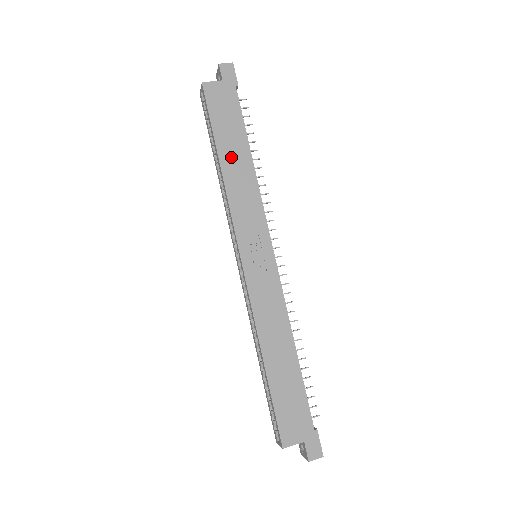
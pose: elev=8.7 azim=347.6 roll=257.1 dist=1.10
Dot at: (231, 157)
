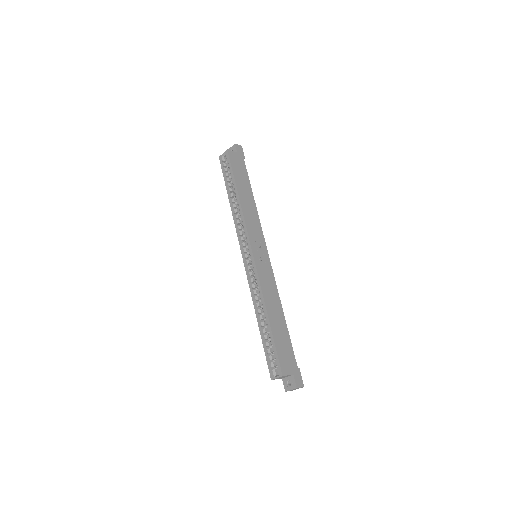
Dot at: (244, 194)
